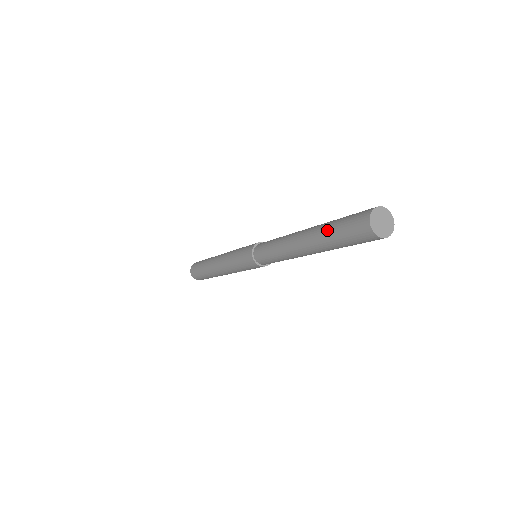
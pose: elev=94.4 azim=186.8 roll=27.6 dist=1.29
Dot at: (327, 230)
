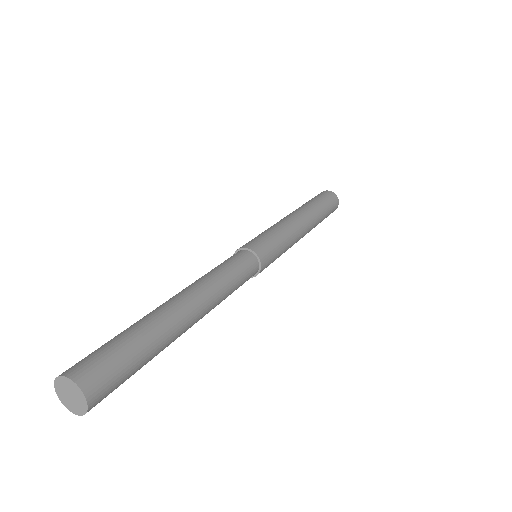
Dot at: occluded
